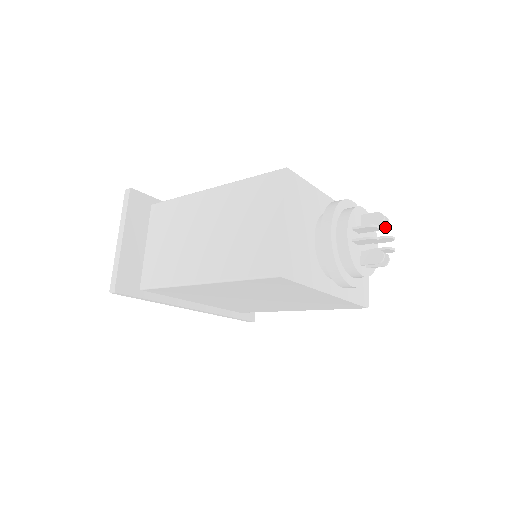
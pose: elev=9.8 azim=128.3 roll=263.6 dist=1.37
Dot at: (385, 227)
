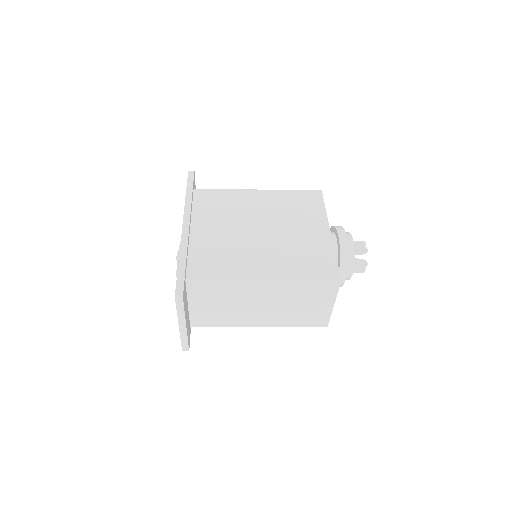
Dot at: occluded
